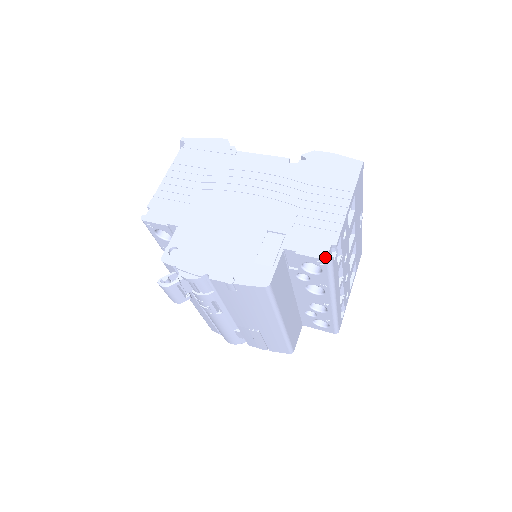
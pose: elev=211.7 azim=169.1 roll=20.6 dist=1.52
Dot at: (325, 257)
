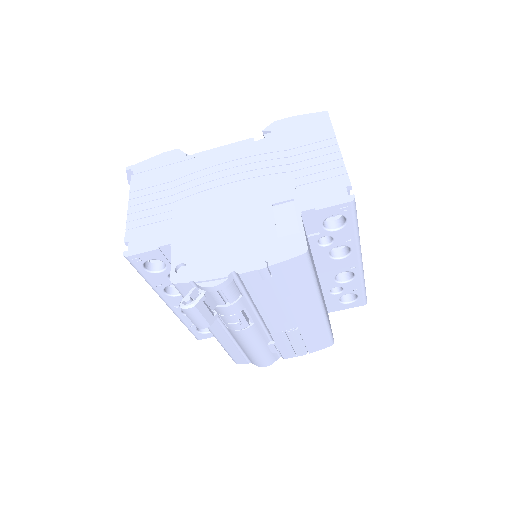
Dot at: (347, 200)
